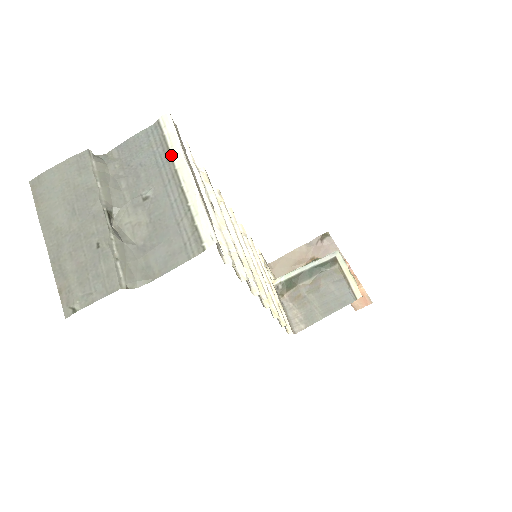
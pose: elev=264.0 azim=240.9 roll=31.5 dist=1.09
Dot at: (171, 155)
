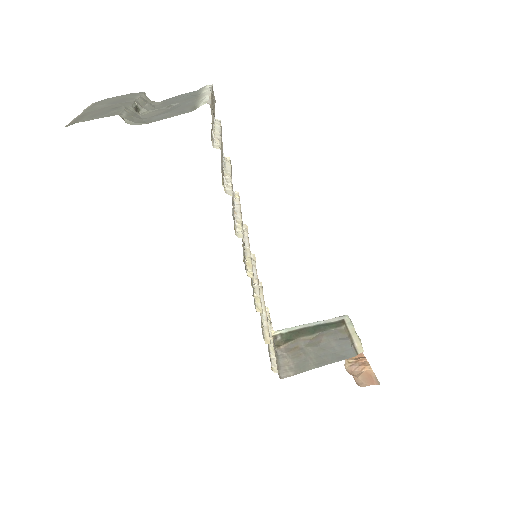
Dot at: (201, 92)
